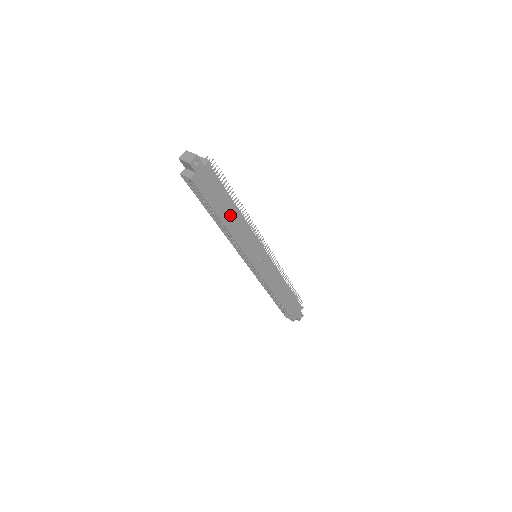
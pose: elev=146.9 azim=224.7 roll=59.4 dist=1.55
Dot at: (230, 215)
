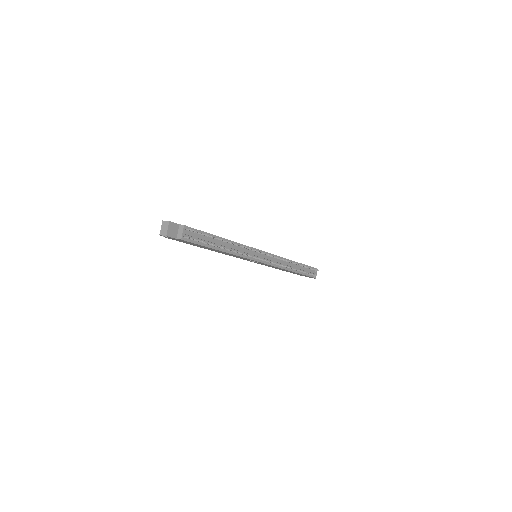
Dot at: occluded
